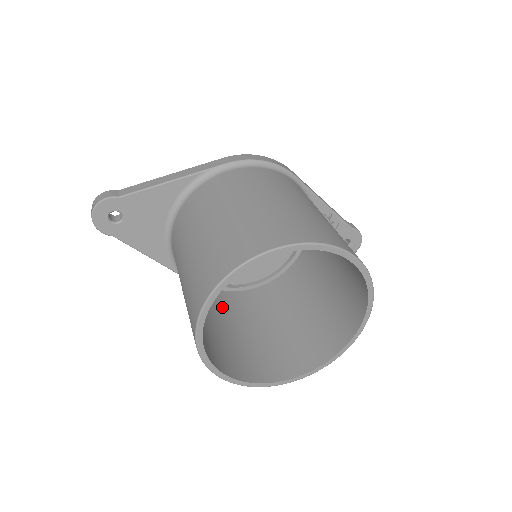
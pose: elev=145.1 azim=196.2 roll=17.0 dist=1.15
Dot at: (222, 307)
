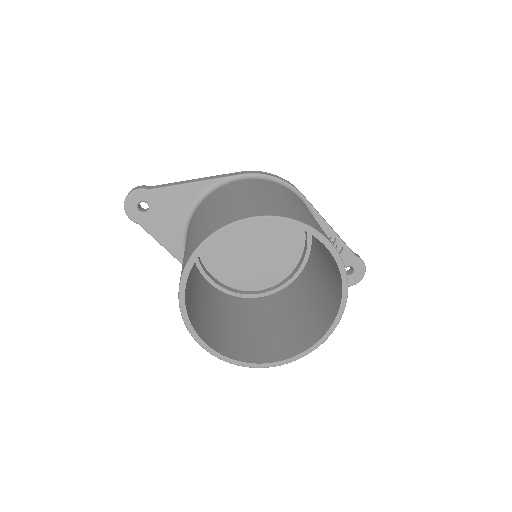
Dot at: (221, 303)
